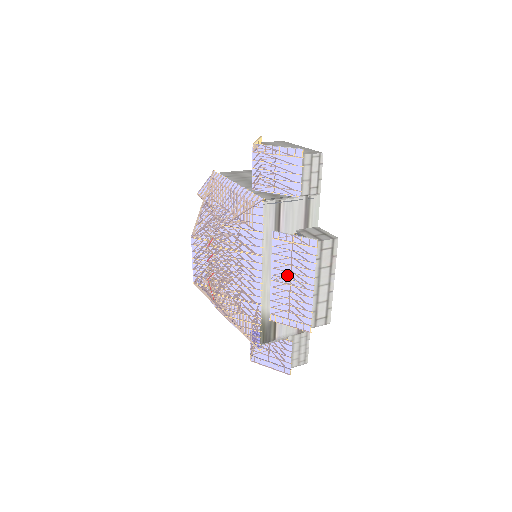
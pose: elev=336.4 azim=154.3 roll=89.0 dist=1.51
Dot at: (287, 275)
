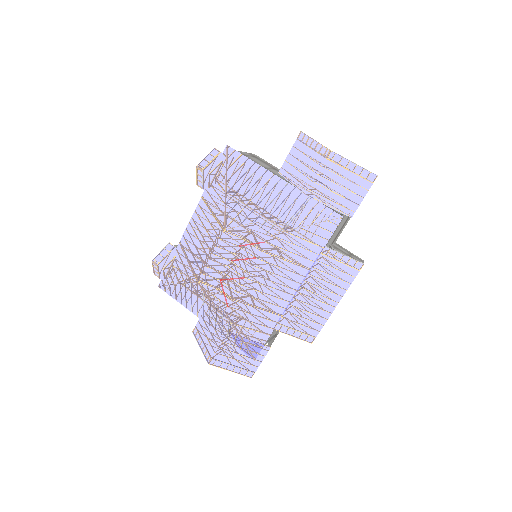
Dot at: (317, 289)
